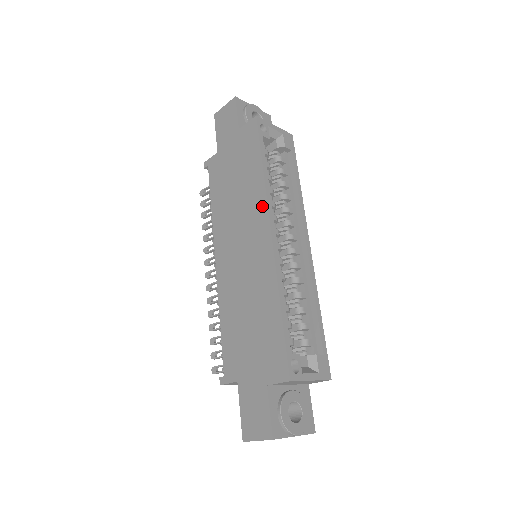
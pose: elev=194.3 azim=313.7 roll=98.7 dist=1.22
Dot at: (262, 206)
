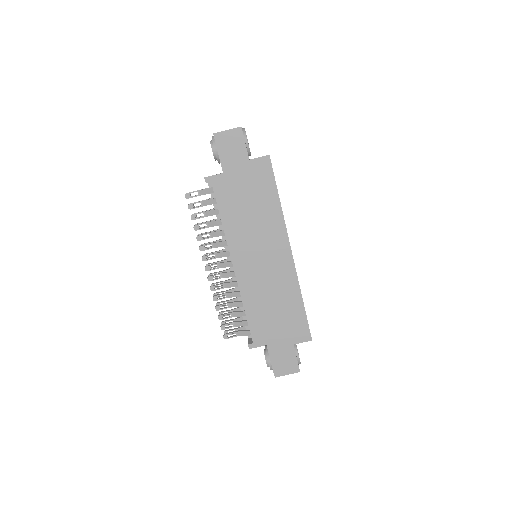
Dot at: (282, 231)
